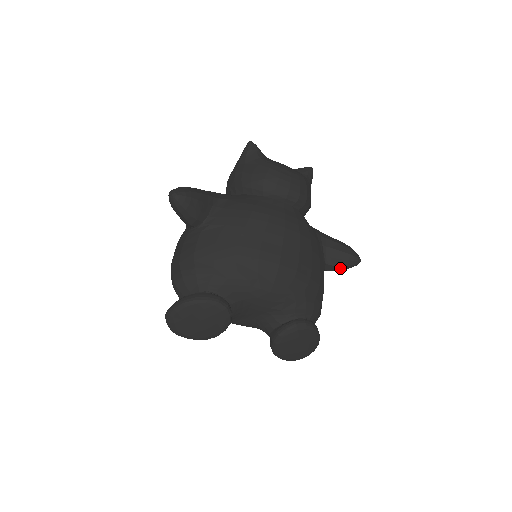
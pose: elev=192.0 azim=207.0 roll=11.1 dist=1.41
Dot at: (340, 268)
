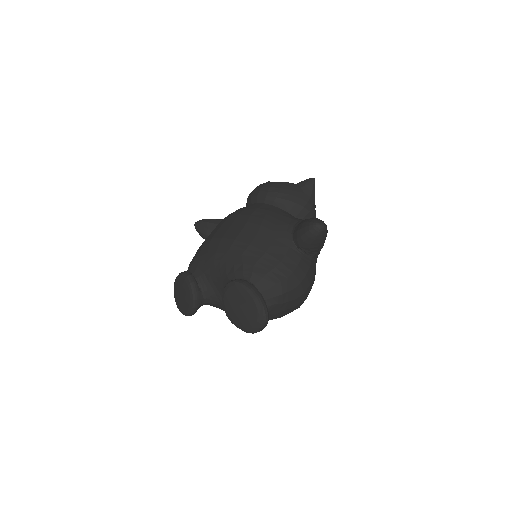
Dot at: (303, 239)
